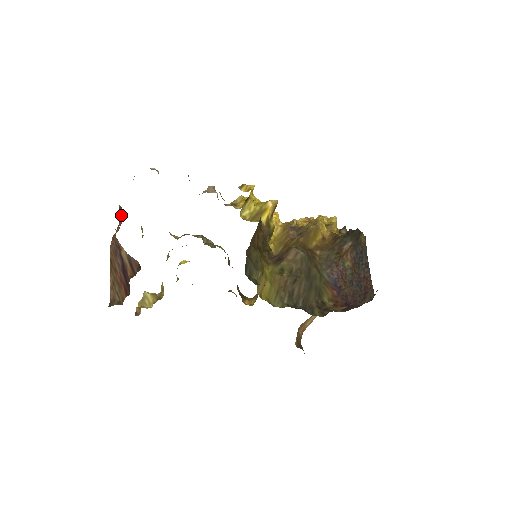
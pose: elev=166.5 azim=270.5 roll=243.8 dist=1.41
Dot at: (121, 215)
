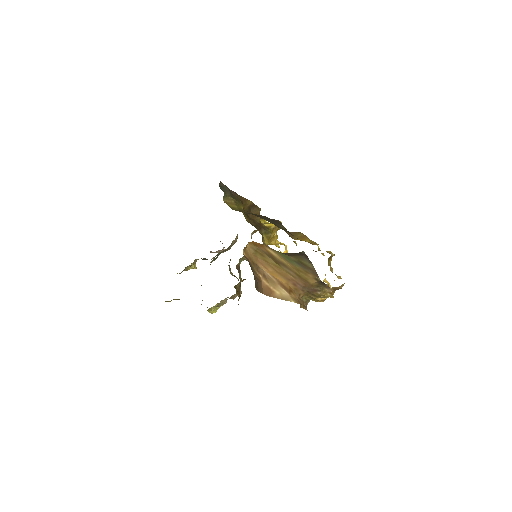
Dot at: occluded
